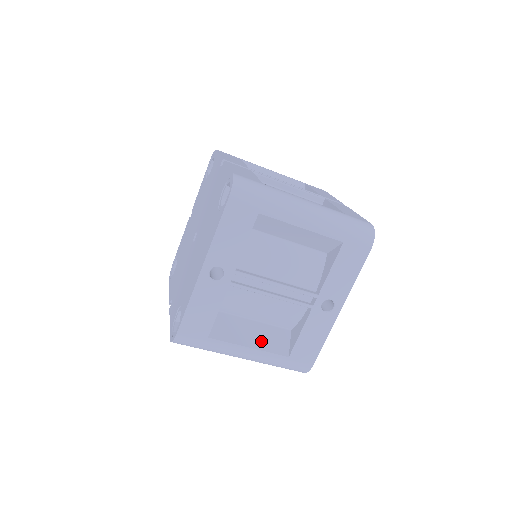
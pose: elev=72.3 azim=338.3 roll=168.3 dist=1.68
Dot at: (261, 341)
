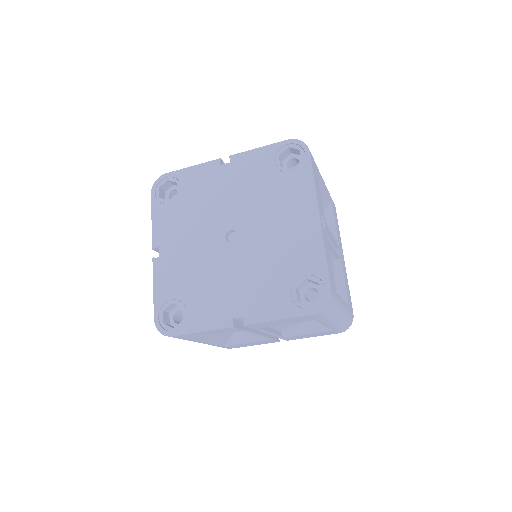
Dot at: occluded
